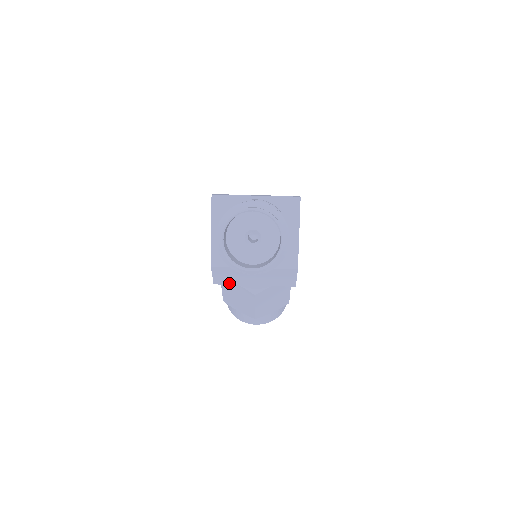
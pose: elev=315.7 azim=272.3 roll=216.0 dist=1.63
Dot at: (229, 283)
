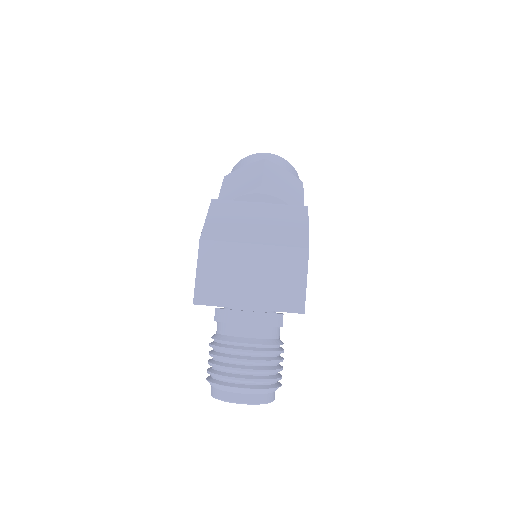
Dot at: occluded
